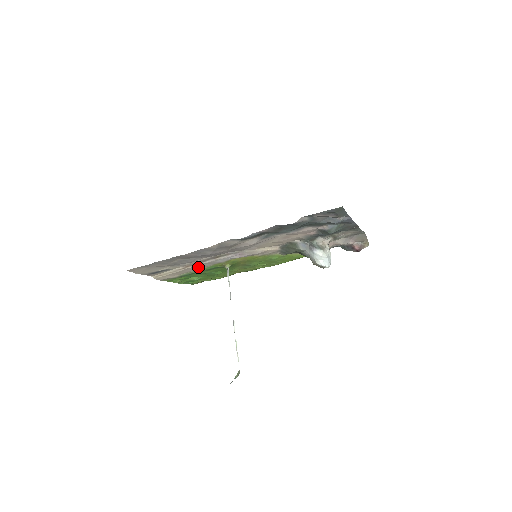
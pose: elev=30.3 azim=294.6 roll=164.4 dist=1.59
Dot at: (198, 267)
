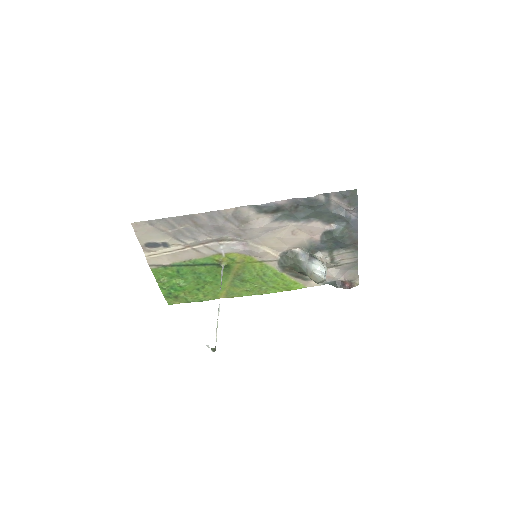
Dot at: (196, 253)
